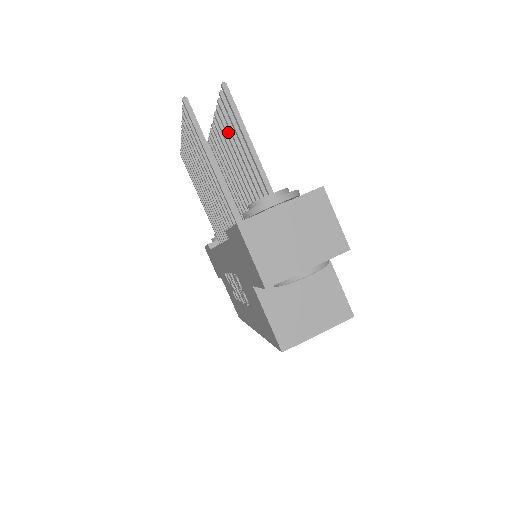
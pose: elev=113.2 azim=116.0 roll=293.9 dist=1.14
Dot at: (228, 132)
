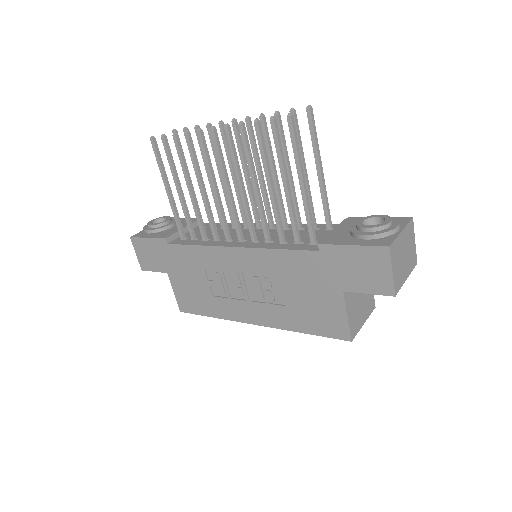
Dot at: (269, 142)
